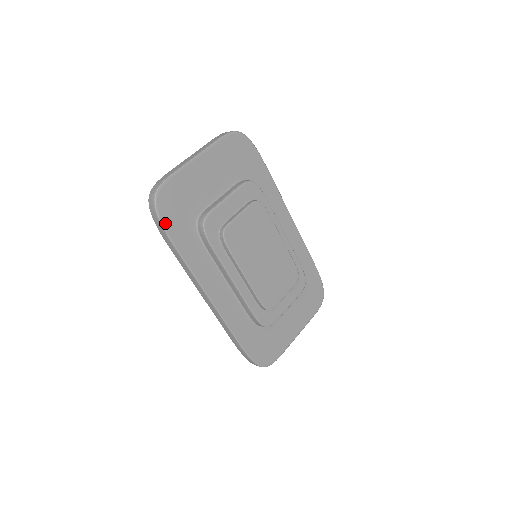
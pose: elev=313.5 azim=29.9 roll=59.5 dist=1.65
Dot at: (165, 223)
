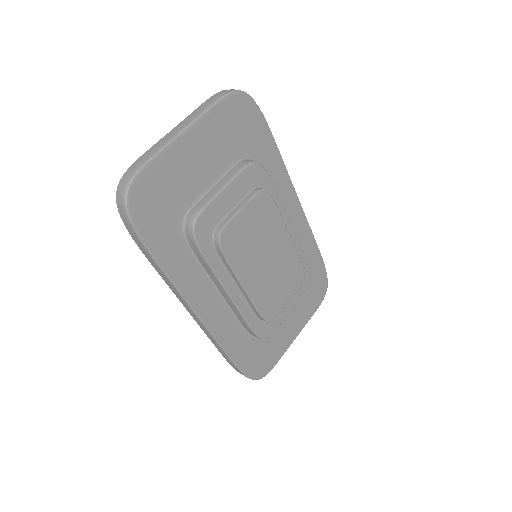
Dot at: (140, 229)
